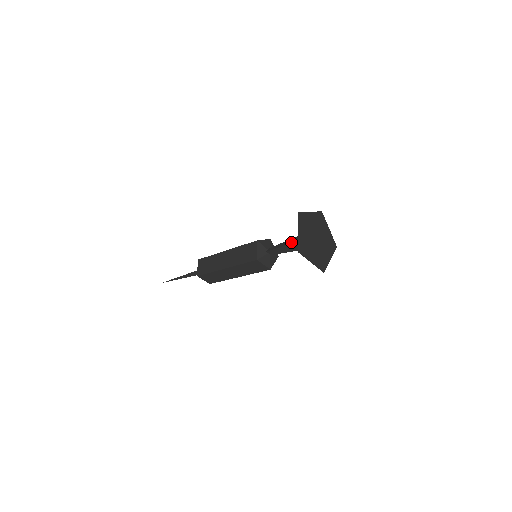
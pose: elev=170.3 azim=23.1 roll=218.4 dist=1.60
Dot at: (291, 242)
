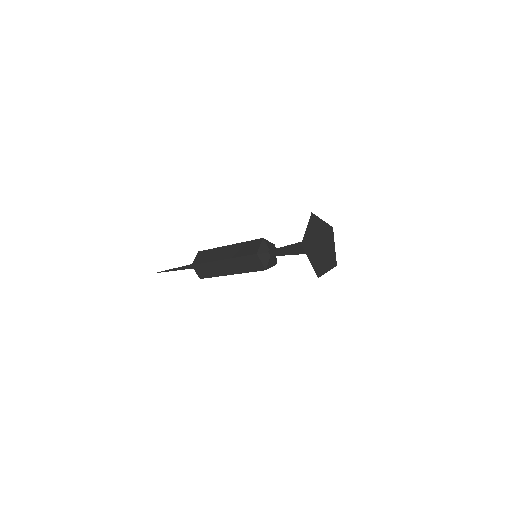
Dot at: (295, 243)
